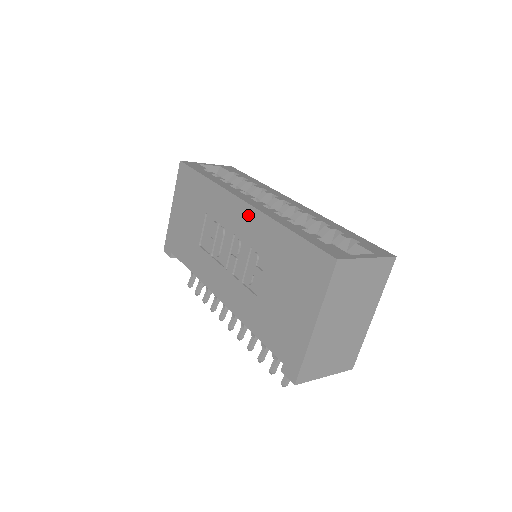
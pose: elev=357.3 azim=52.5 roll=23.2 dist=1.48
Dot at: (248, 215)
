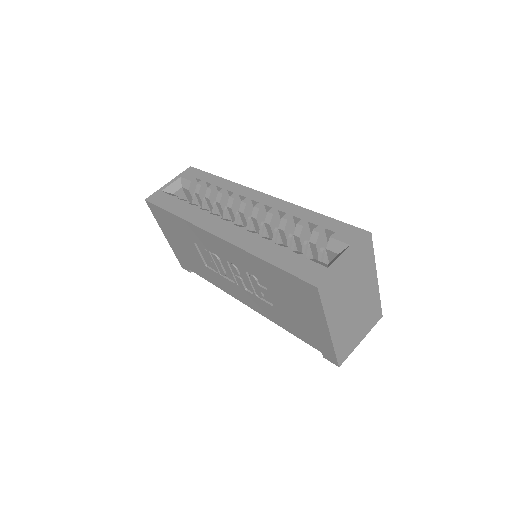
Dot at: (228, 248)
